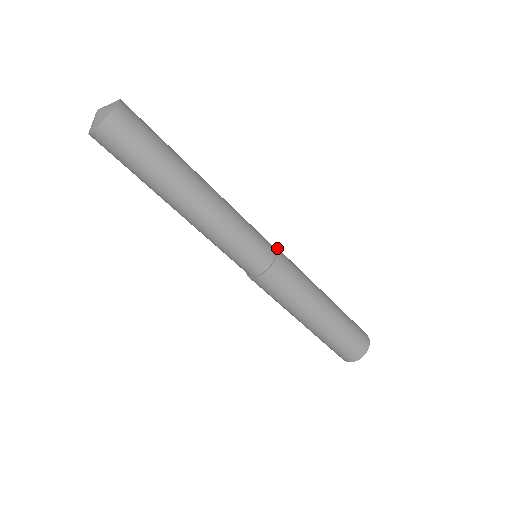
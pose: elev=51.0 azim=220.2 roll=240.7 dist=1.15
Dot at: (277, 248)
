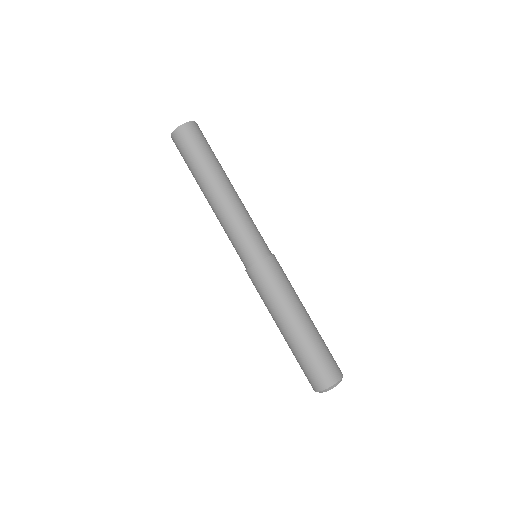
Dot at: occluded
